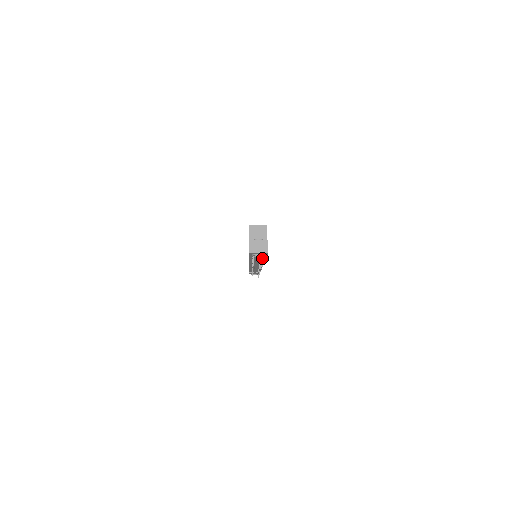
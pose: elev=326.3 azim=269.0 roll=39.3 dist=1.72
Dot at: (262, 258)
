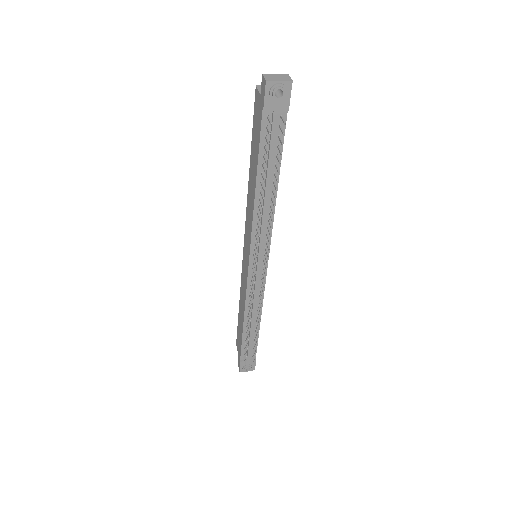
Dot at: (280, 128)
